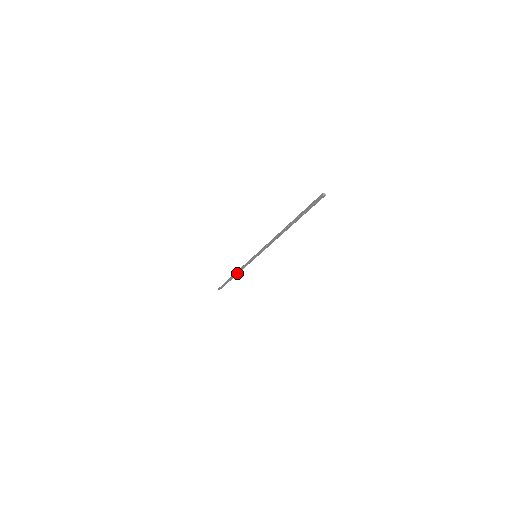
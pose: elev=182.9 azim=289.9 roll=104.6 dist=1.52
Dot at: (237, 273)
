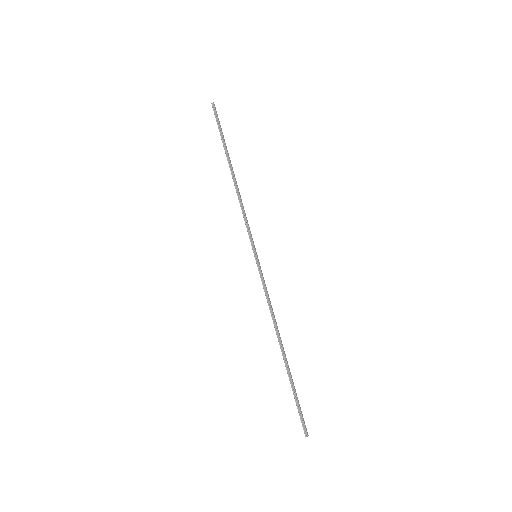
Dot at: (277, 331)
